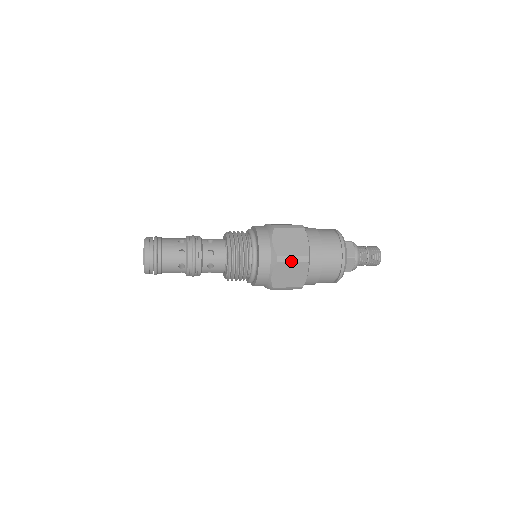
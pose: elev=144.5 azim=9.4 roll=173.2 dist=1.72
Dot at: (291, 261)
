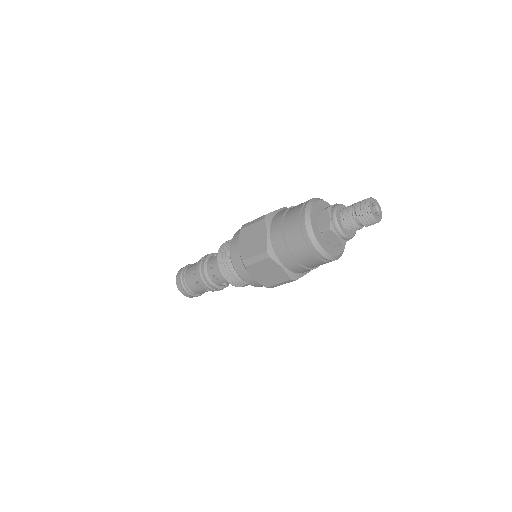
Dot at: (251, 224)
